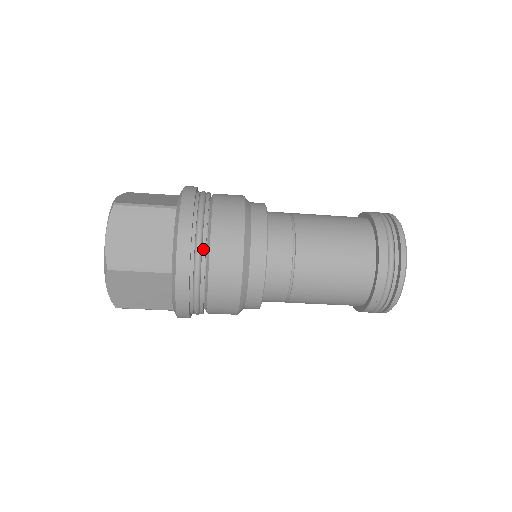
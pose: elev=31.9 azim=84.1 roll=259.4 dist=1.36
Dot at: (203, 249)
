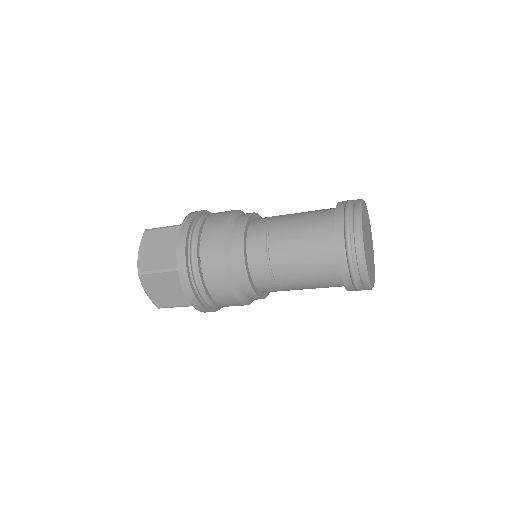
Dot at: (195, 249)
